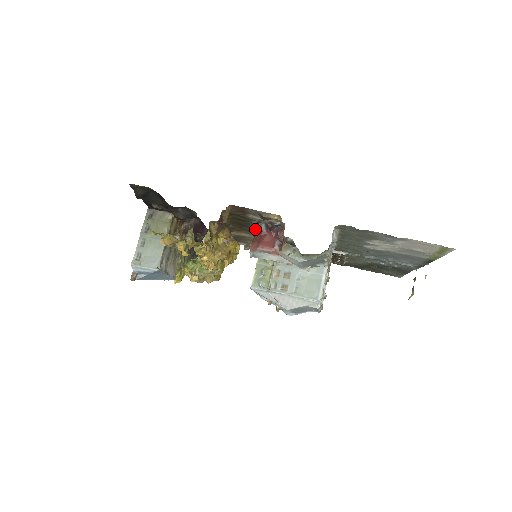
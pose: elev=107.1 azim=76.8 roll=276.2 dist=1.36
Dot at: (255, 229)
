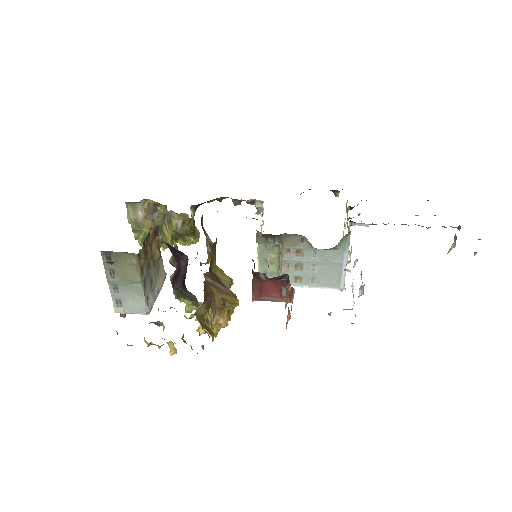
Dot at: occluded
